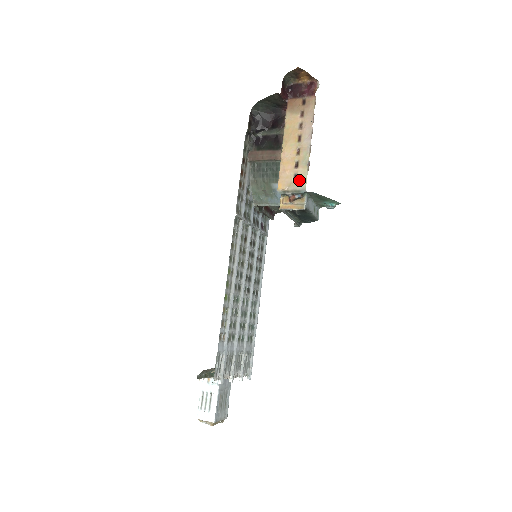
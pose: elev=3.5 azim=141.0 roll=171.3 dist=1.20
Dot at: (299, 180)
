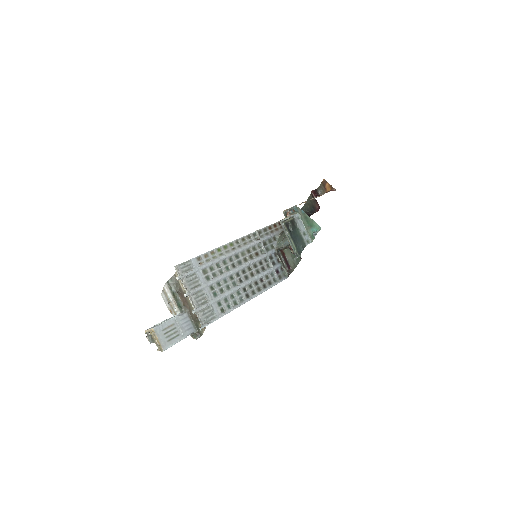
Dot at: occluded
